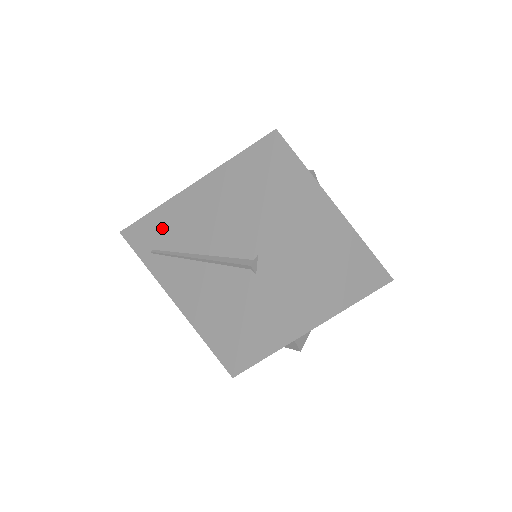
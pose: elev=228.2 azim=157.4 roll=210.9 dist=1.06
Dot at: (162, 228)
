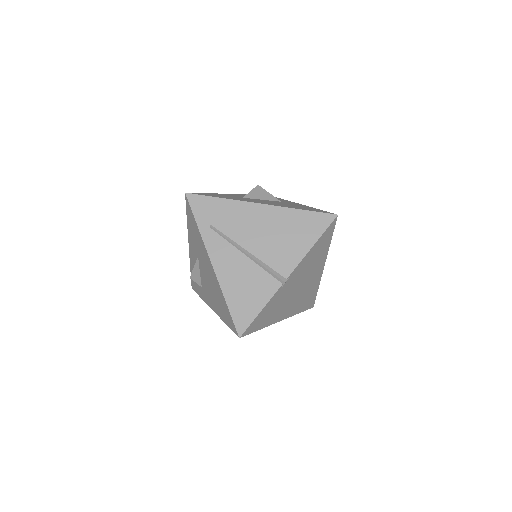
Dot at: (227, 216)
